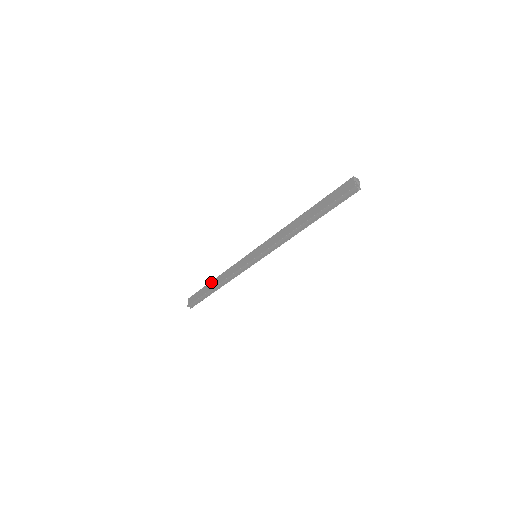
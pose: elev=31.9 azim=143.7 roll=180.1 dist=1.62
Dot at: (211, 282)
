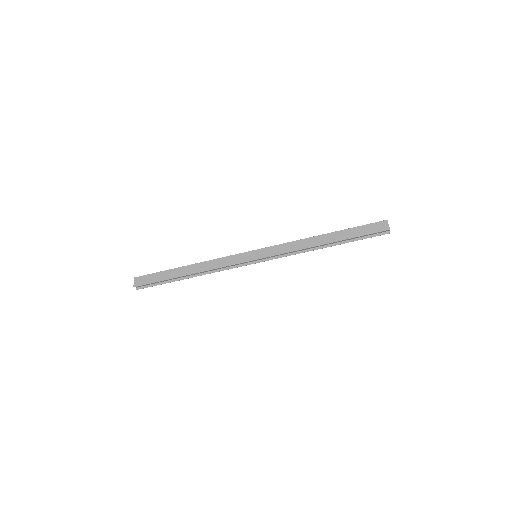
Dot at: (181, 268)
